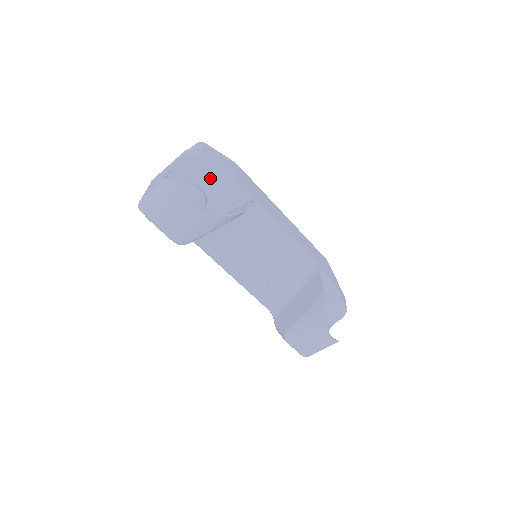
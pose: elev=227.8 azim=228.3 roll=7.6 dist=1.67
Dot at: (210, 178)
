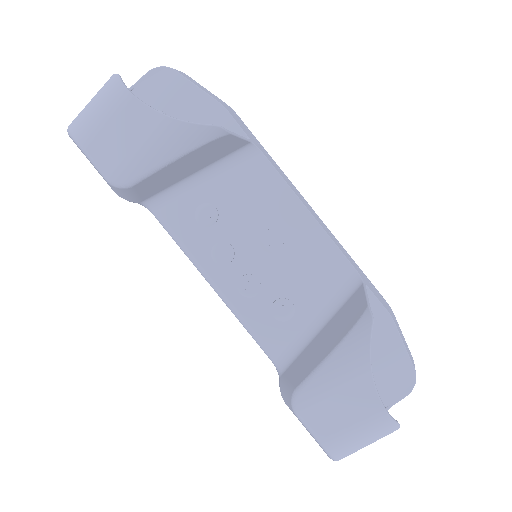
Dot at: (188, 104)
